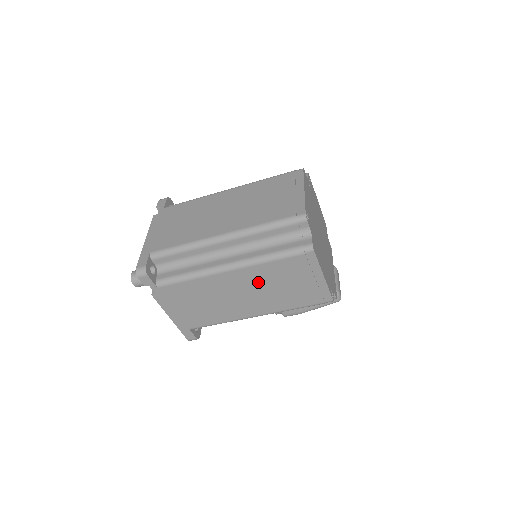
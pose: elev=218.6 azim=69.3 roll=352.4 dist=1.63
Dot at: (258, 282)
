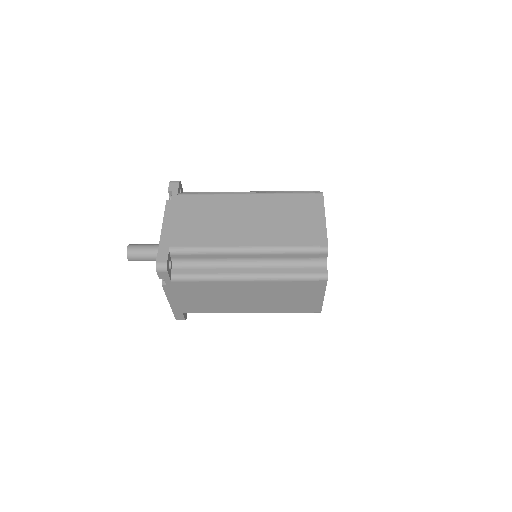
Dot at: (267, 292)
